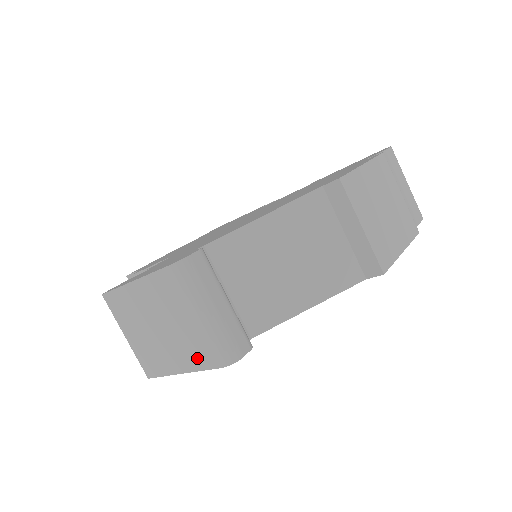
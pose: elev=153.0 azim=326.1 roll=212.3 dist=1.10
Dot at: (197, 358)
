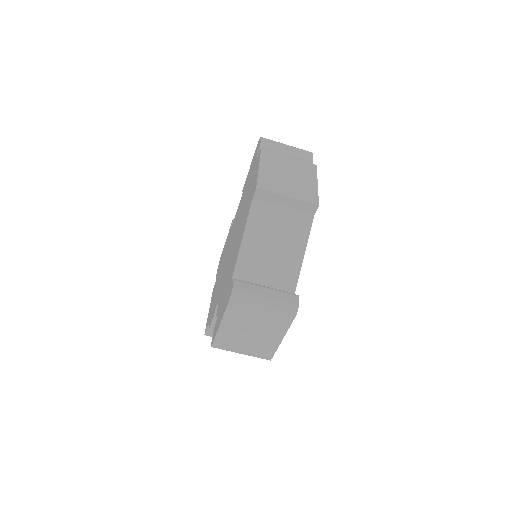
Dot at: (281, 325)
